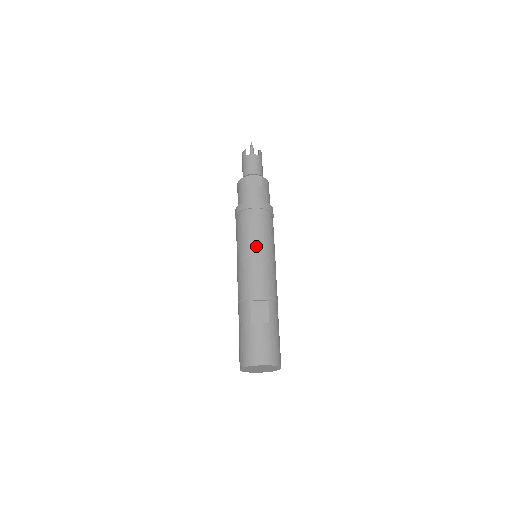
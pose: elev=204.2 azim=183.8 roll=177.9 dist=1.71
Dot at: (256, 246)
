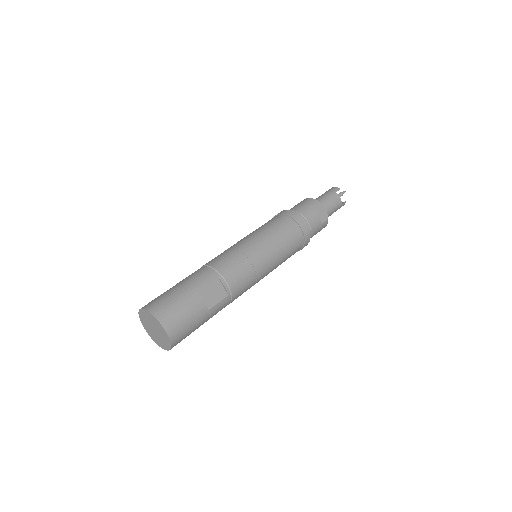
Dot at: (270, 251)
